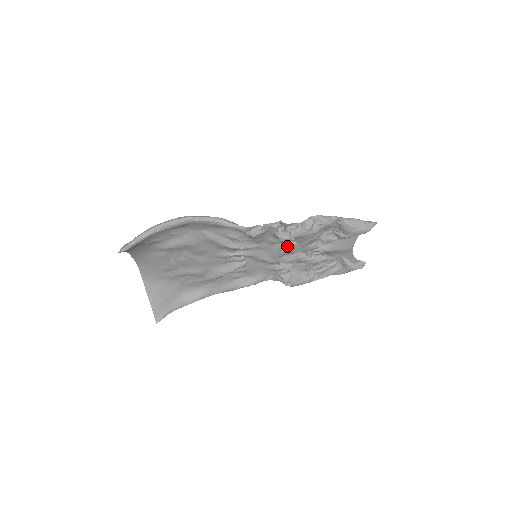
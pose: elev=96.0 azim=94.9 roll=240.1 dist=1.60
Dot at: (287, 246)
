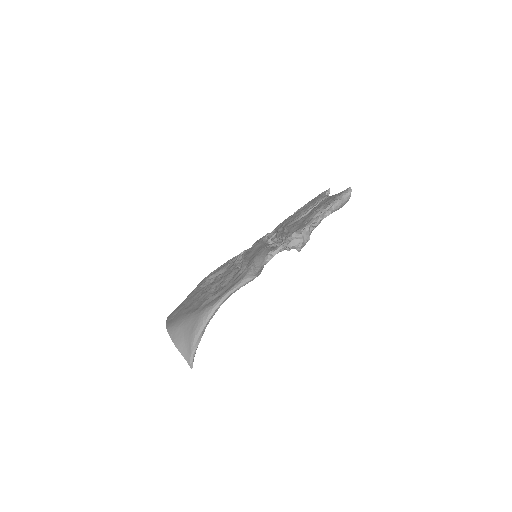
Dot at: occluded
